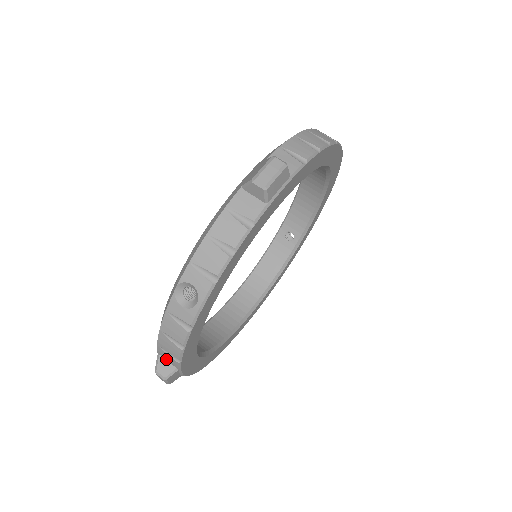
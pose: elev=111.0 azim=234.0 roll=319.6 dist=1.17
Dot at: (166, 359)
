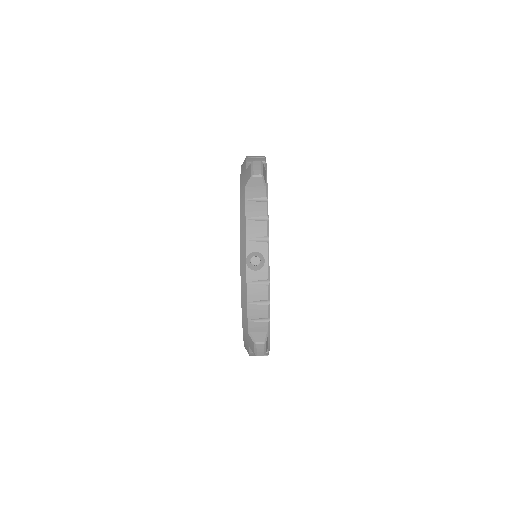
Dot at: (256, 331)
